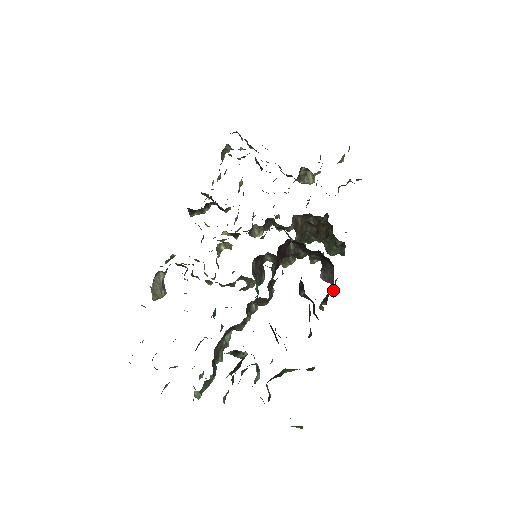
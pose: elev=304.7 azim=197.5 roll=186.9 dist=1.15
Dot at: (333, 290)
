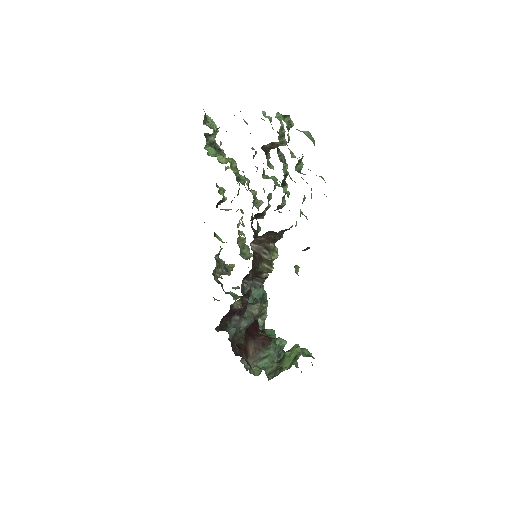
Dot at: occluded
